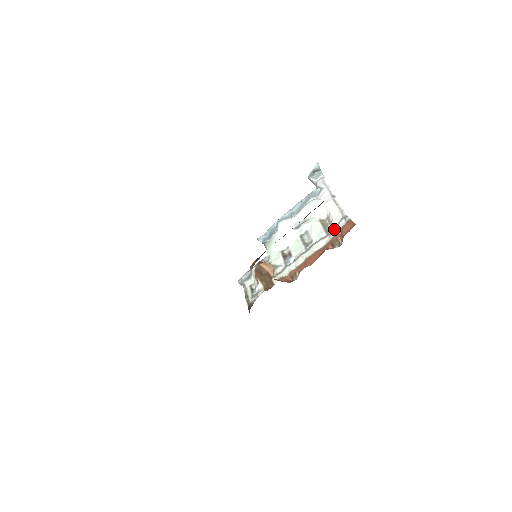
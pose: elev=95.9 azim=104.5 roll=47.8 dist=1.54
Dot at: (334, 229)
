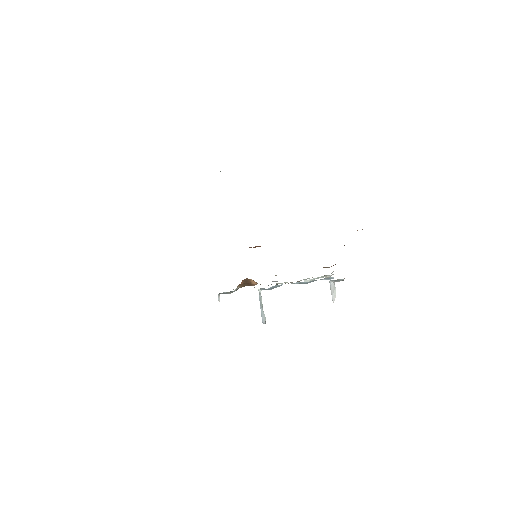
Dot at: occluded
